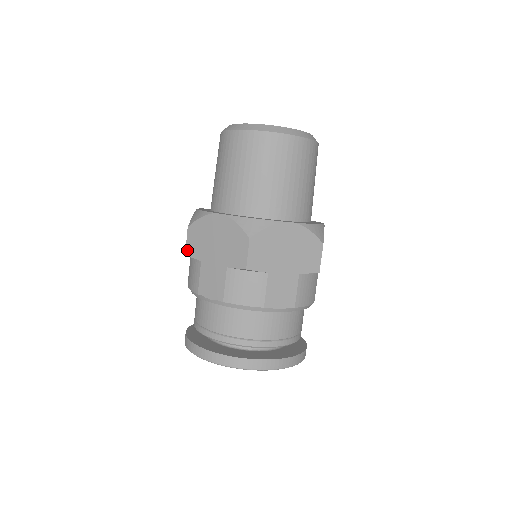
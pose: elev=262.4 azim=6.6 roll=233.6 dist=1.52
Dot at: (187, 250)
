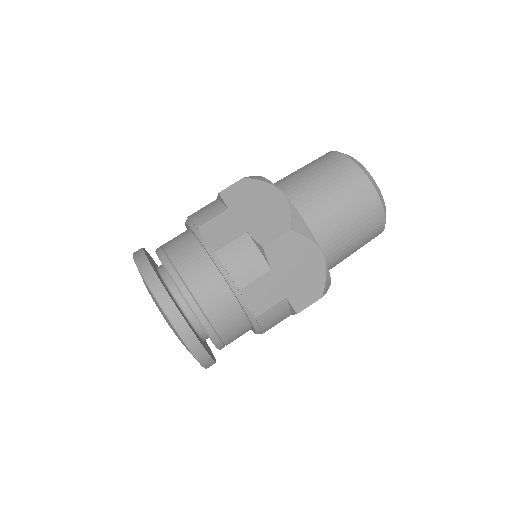
Dot at: occluded
